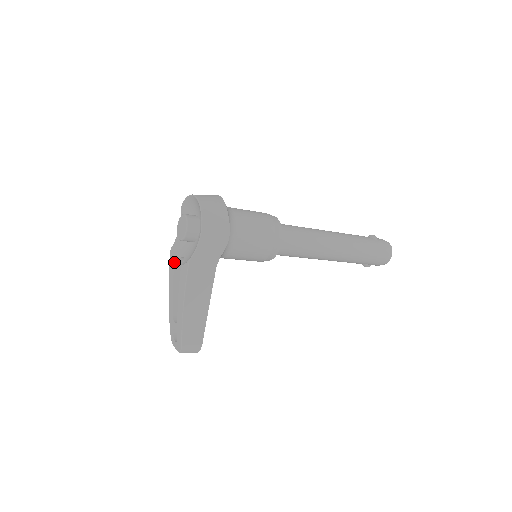
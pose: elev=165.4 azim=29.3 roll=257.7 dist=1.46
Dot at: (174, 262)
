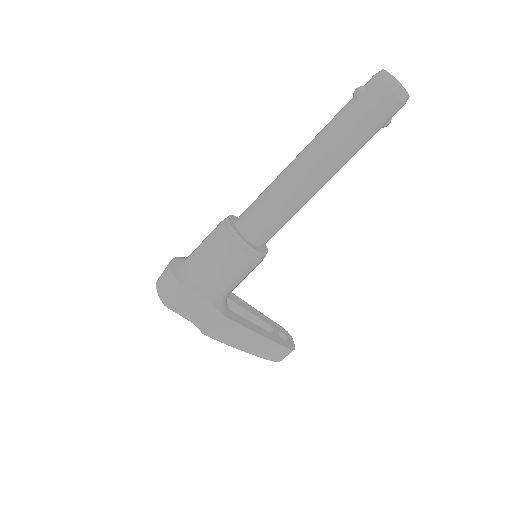
Dot at: occluded
